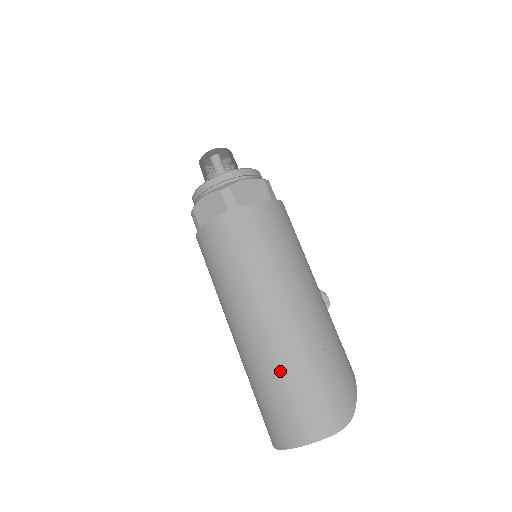
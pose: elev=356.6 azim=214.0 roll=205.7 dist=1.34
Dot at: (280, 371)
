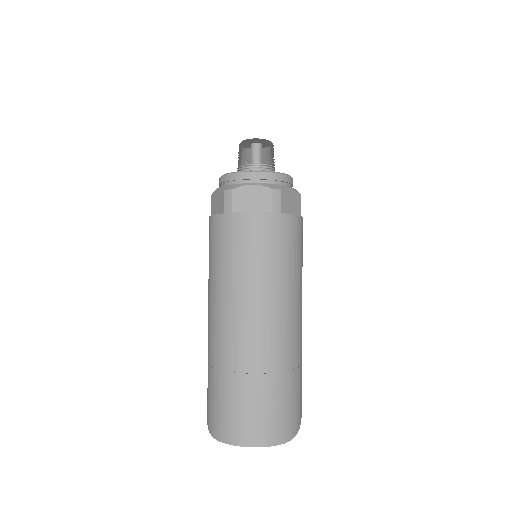
Dot at: (263, 377)
